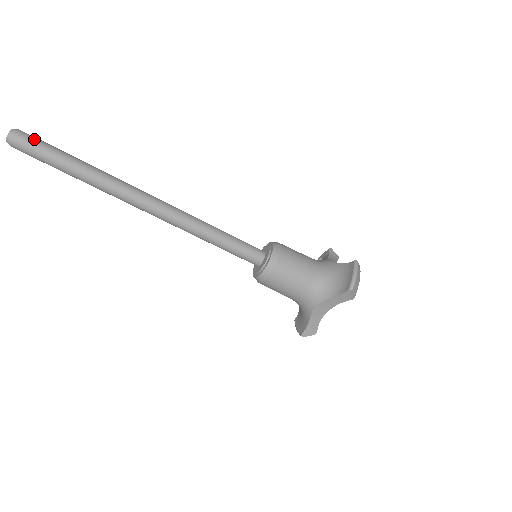
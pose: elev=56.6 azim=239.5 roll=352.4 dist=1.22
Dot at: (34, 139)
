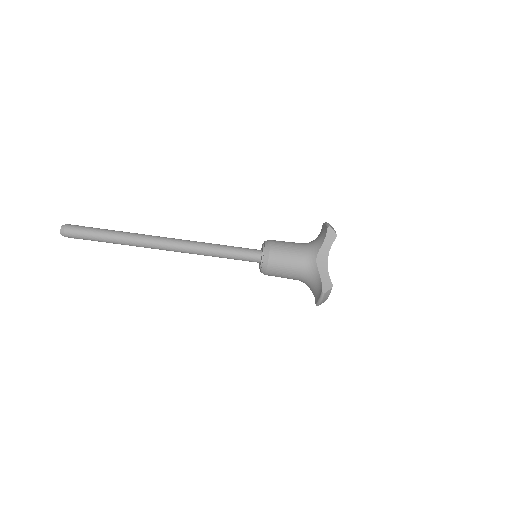
Dot at: (79, 226)
